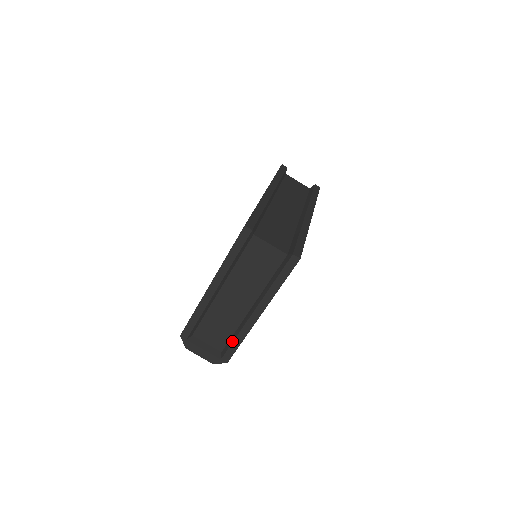
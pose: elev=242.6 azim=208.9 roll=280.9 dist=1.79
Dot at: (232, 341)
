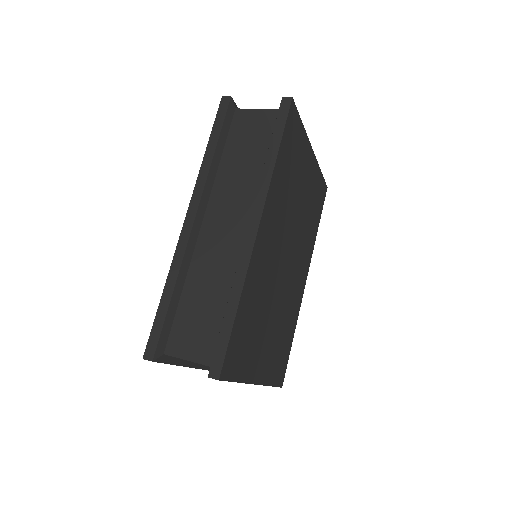
Dot at: occluded
